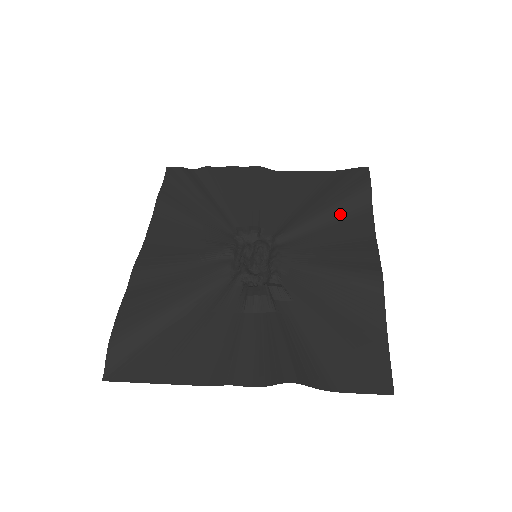
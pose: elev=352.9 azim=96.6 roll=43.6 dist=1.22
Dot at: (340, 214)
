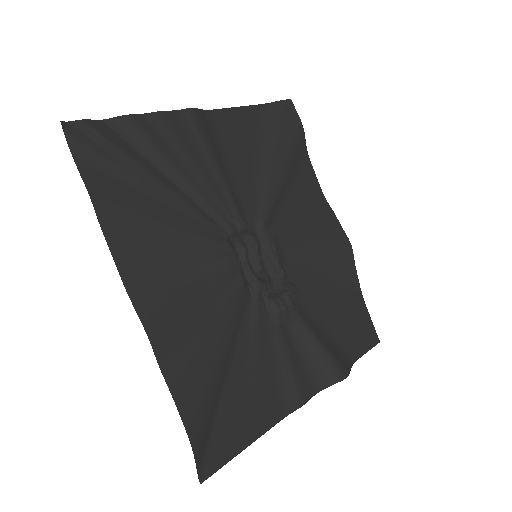
Dot at: (294, 174)
